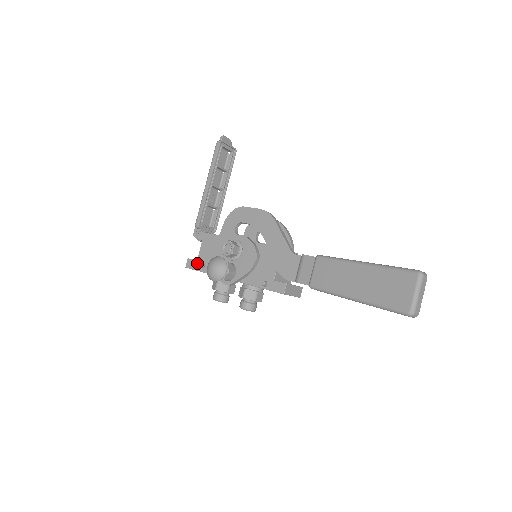
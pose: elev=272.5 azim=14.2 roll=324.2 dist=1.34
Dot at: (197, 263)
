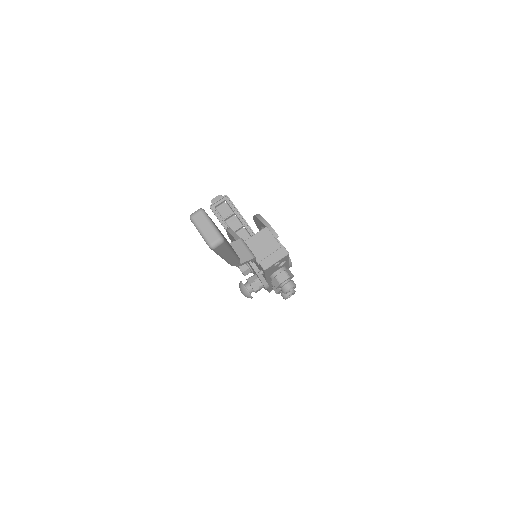
Dot at: occluded
